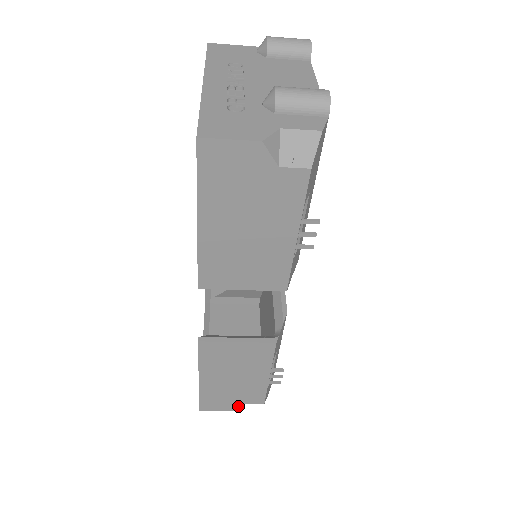
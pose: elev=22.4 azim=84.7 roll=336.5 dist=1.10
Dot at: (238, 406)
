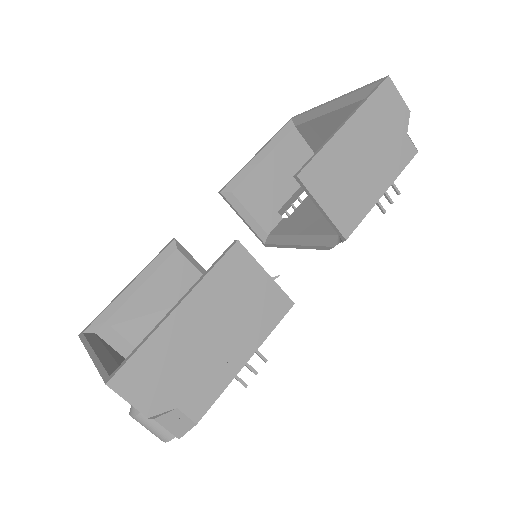
Dot at: (164, 408)
